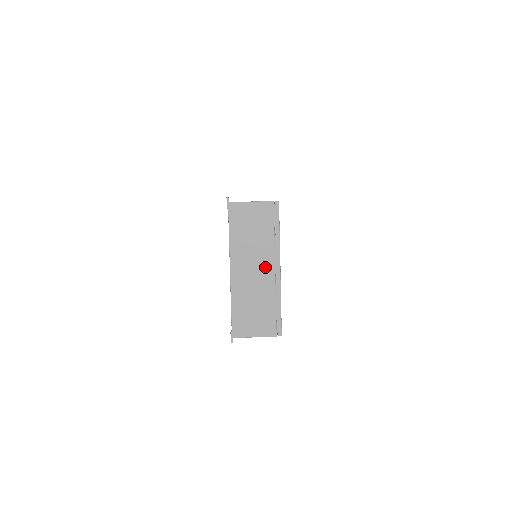
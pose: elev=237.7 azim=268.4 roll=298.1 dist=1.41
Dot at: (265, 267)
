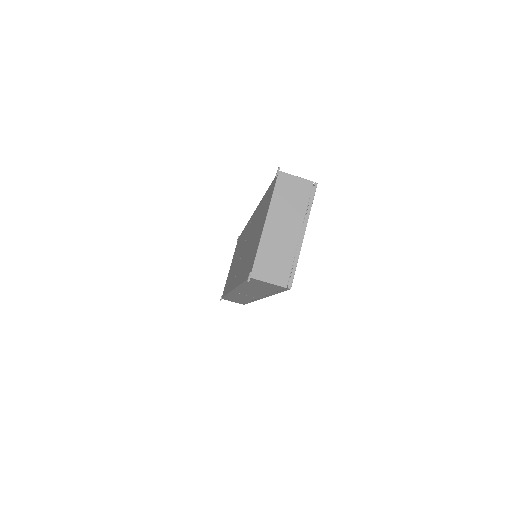
Dot at: (293, 229)
